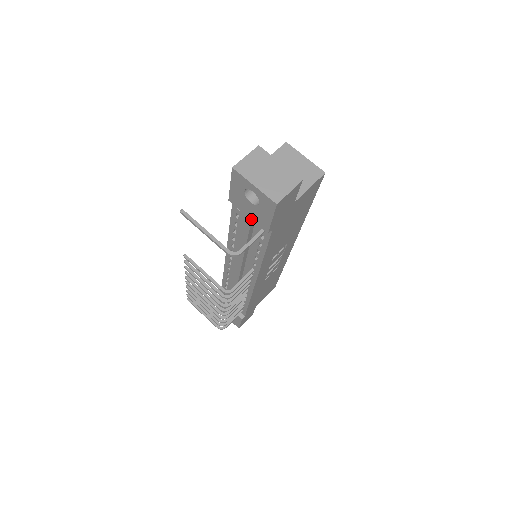
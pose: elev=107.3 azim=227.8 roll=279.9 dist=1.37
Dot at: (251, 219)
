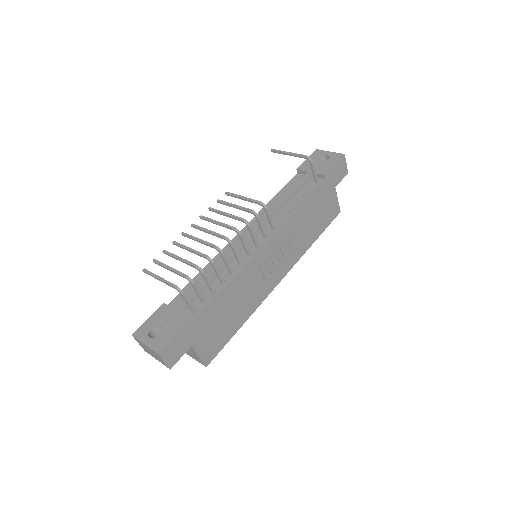
Dot at: occluded
